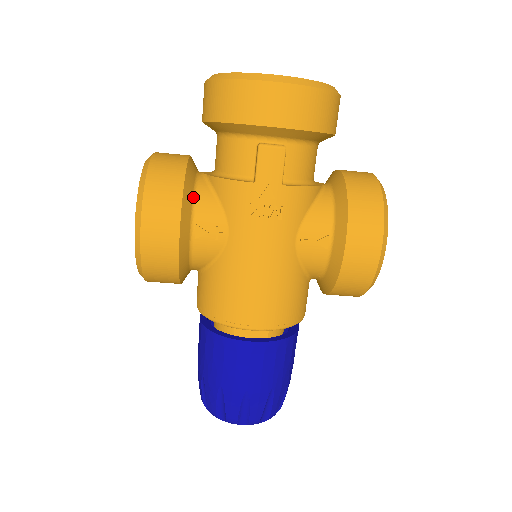
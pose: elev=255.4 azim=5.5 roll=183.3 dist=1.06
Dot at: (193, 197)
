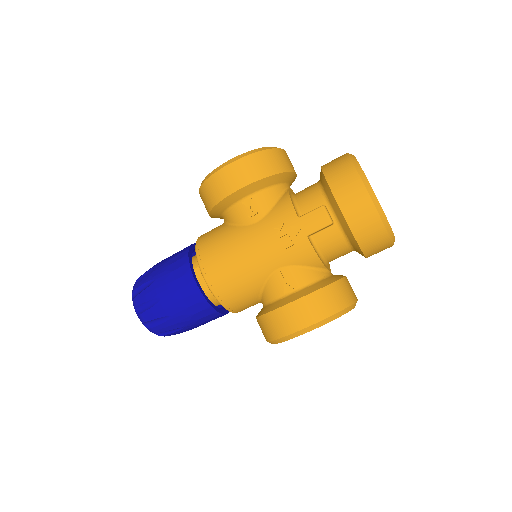
Dot at: (268, 187)
